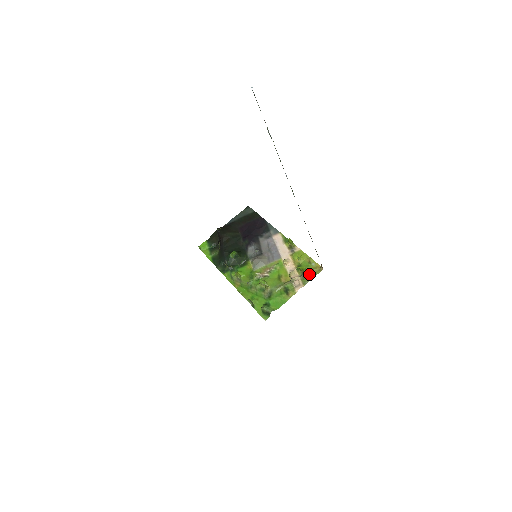
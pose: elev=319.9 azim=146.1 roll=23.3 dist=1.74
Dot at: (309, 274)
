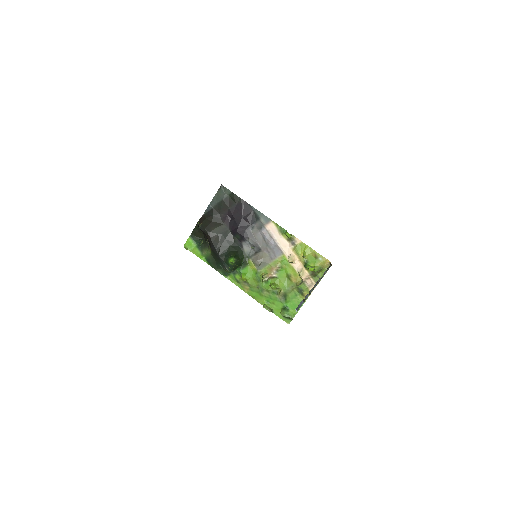
Dot at: (319, 272)
